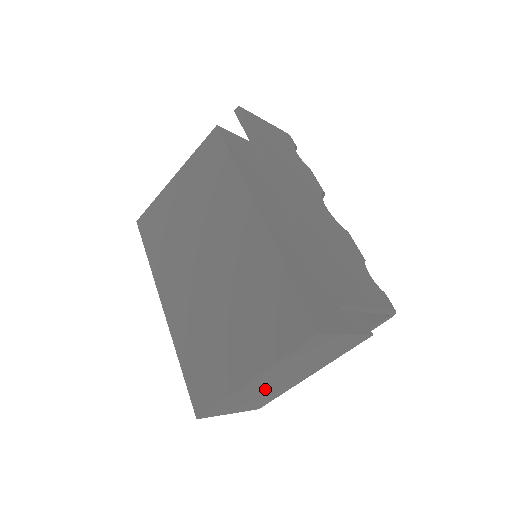
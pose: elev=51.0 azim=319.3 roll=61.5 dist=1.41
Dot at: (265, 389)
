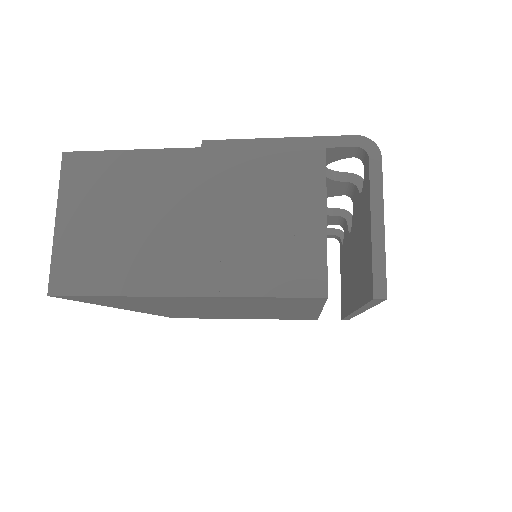
Dot at: occluded
